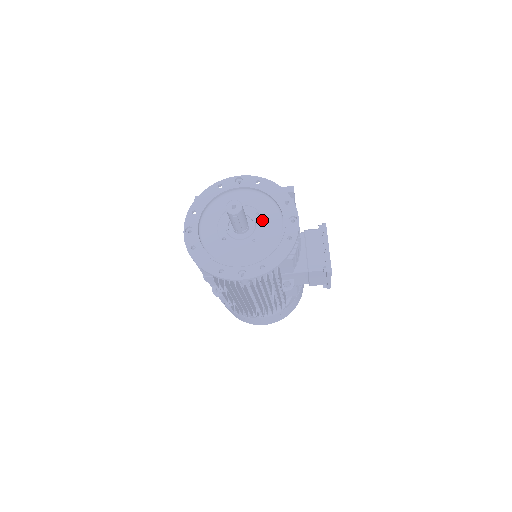
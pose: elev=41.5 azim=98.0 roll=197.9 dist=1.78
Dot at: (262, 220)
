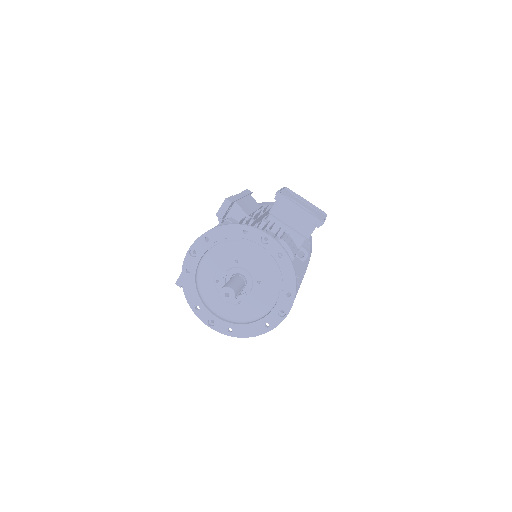
Dot at: (245, 262)
